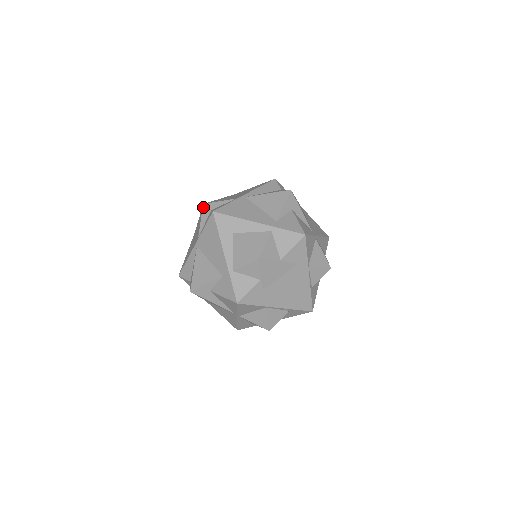
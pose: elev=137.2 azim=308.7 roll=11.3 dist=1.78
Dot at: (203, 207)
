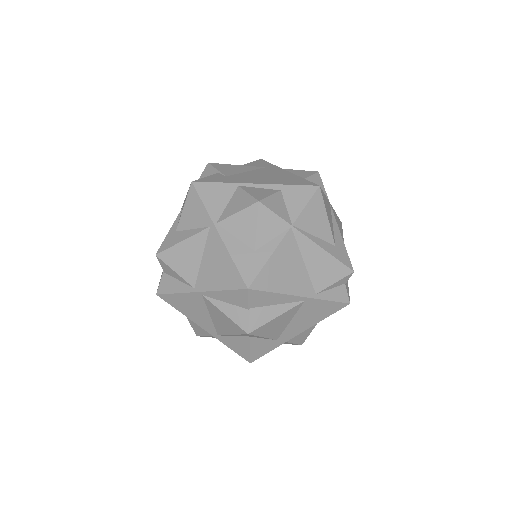
Dot at: occluded
